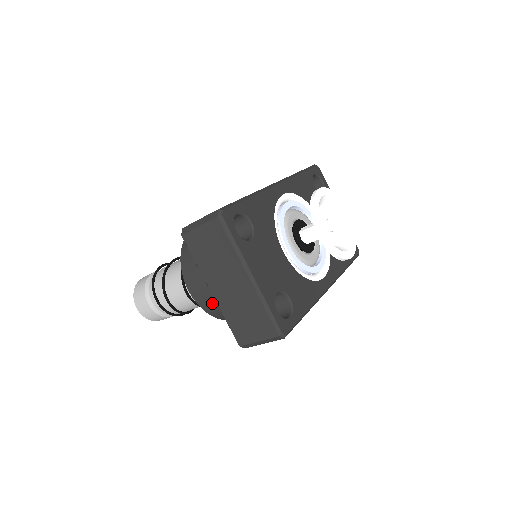
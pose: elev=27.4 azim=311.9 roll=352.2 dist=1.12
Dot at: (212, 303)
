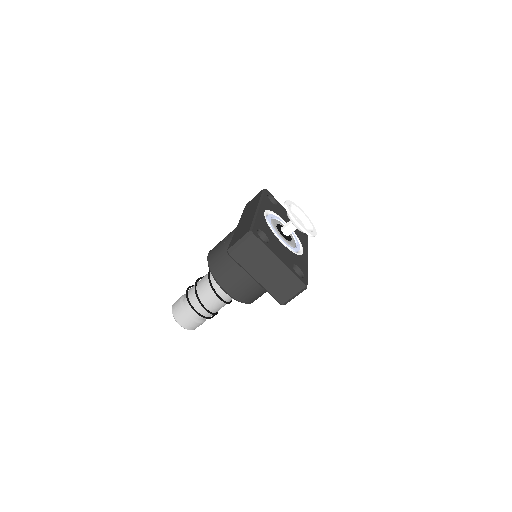
Dot at: (244, 294)
